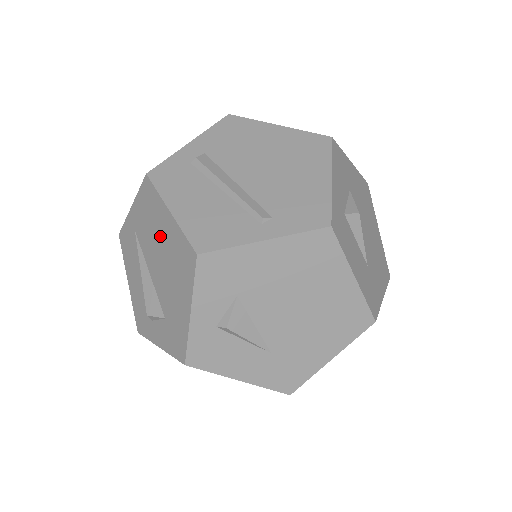
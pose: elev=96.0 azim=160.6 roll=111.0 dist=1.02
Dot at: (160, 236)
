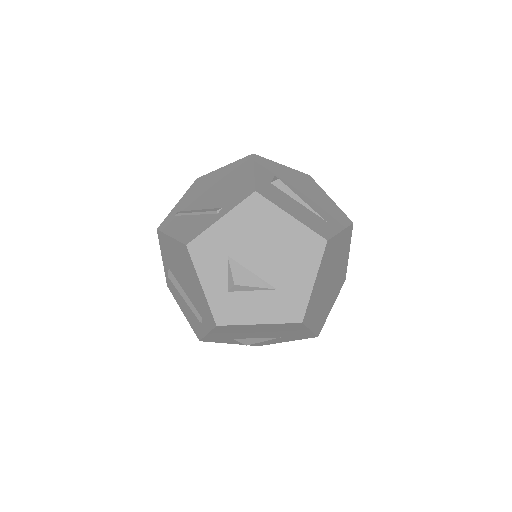
Dot at: occluded
